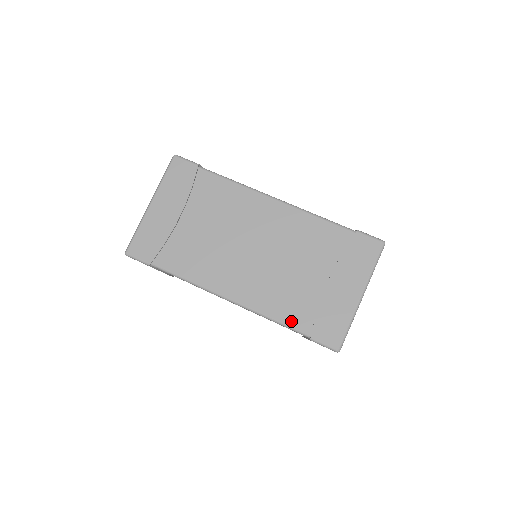
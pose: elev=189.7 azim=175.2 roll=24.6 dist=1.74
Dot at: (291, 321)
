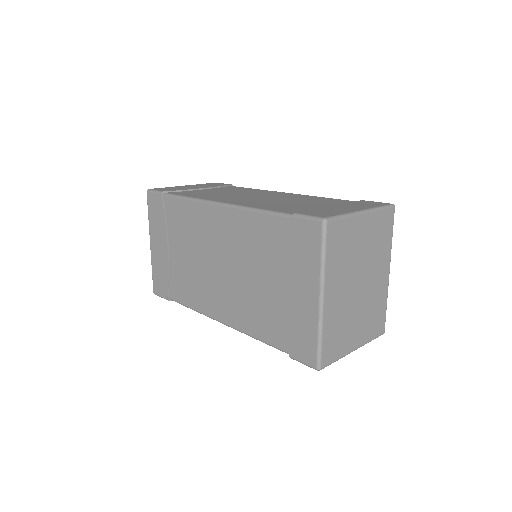
Dot at: (269, 339)
